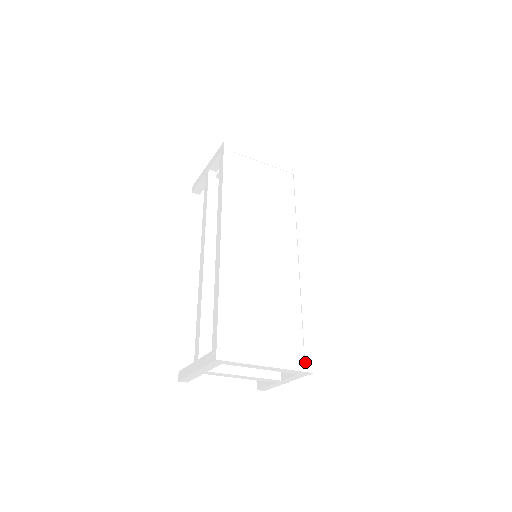
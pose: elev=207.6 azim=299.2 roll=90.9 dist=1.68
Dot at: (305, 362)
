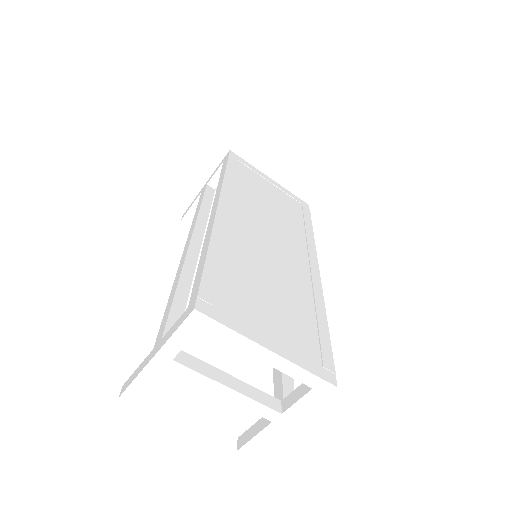
Dot at: (324, 369)
